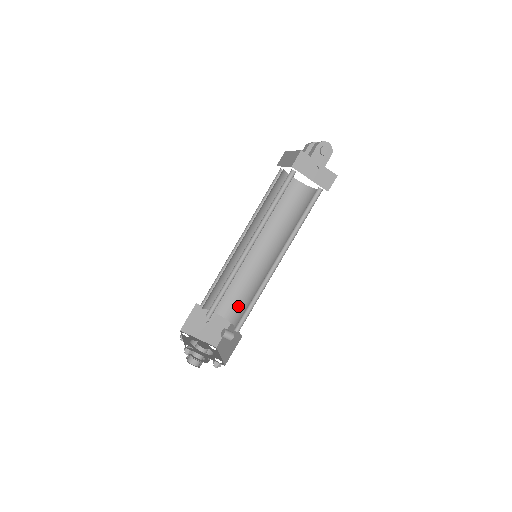
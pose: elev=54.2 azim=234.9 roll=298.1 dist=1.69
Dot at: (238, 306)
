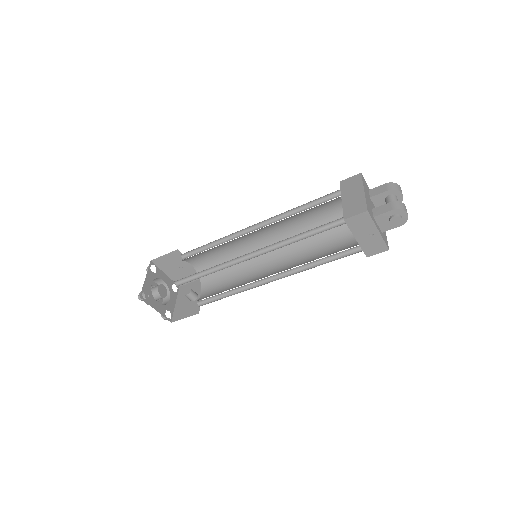
Dot at: (216, 275)
